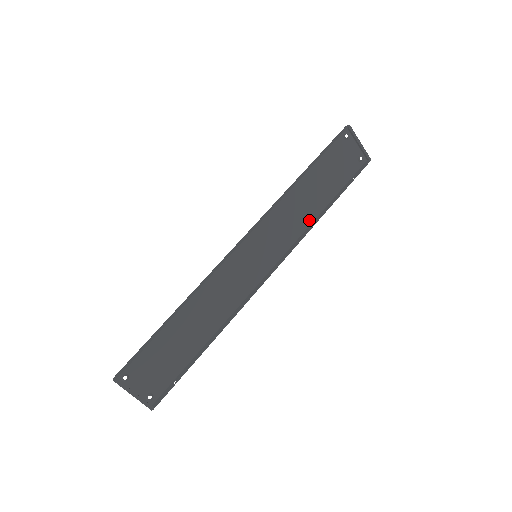
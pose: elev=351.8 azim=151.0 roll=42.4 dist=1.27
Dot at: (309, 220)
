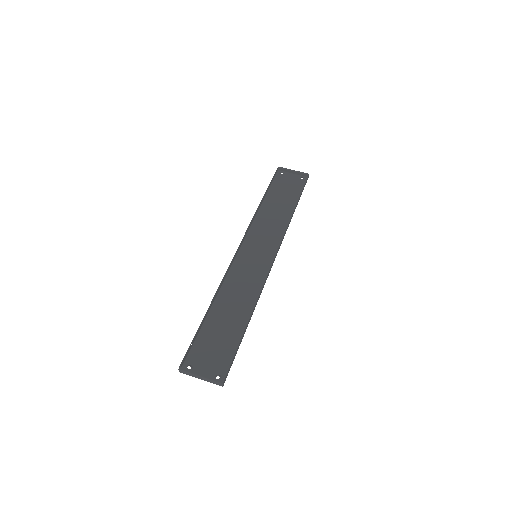
Dot at: (286, 222)
